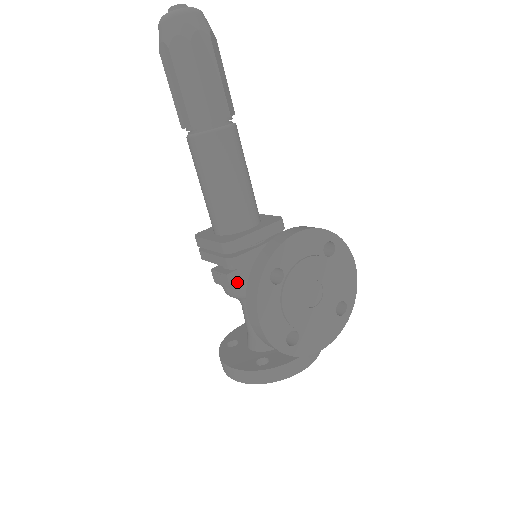
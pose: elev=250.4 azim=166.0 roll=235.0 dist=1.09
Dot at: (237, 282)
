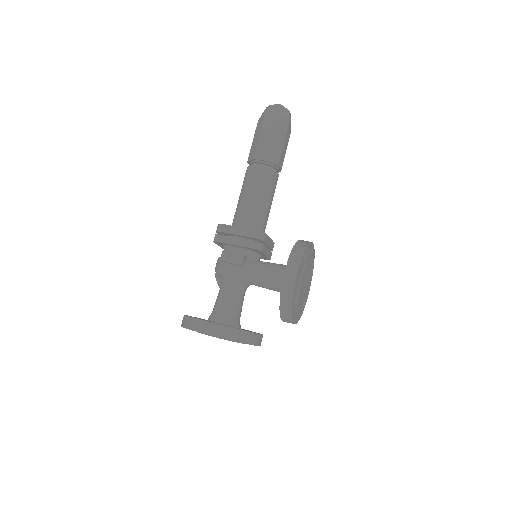
Dot at: (245, 264)
